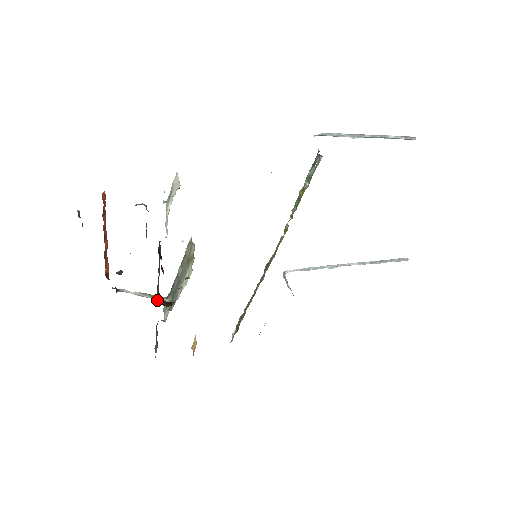
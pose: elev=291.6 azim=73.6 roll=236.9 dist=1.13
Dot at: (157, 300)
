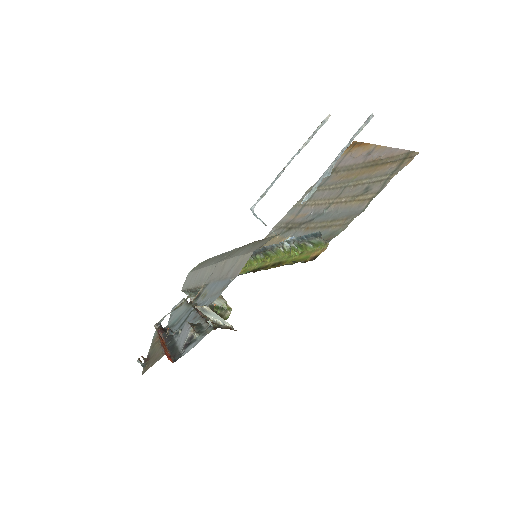
Dot at: occluded
